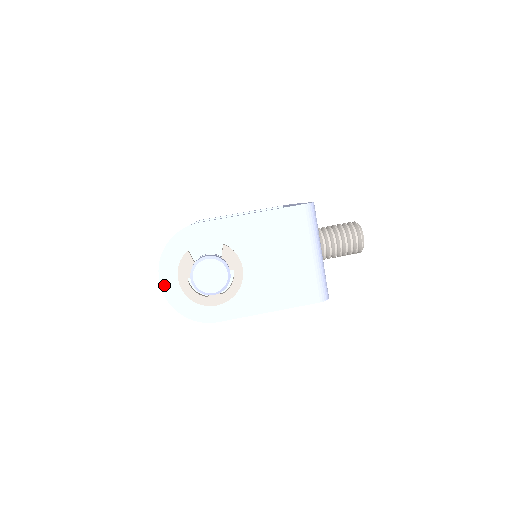
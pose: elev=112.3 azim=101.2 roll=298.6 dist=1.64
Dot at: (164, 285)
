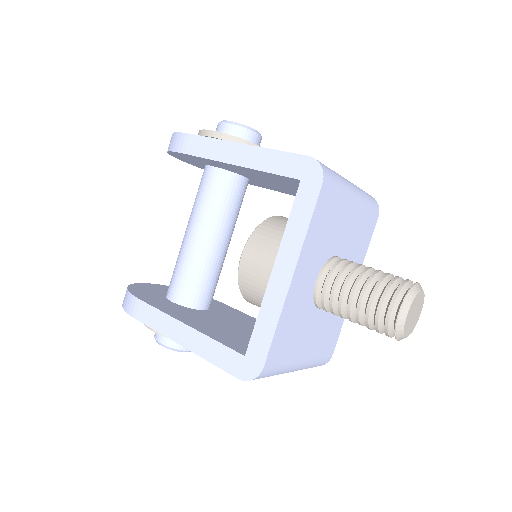
Dot at: occluded
